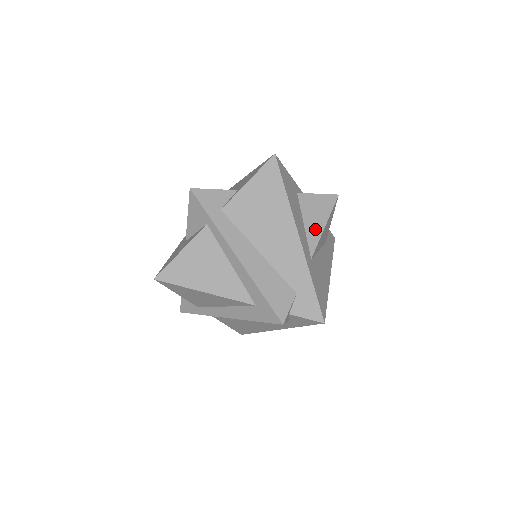
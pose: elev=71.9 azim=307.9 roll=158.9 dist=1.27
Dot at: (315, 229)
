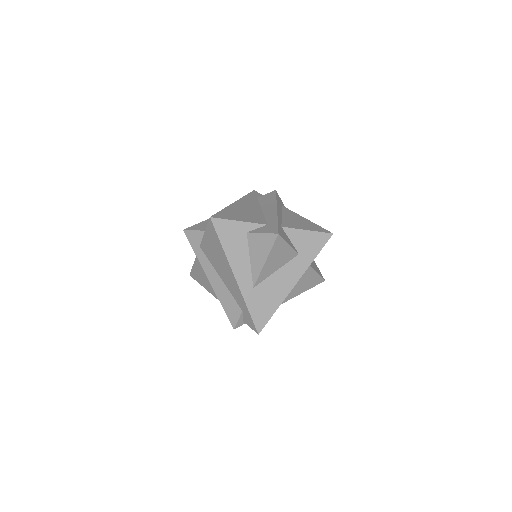
Dot at: (257, 264)
